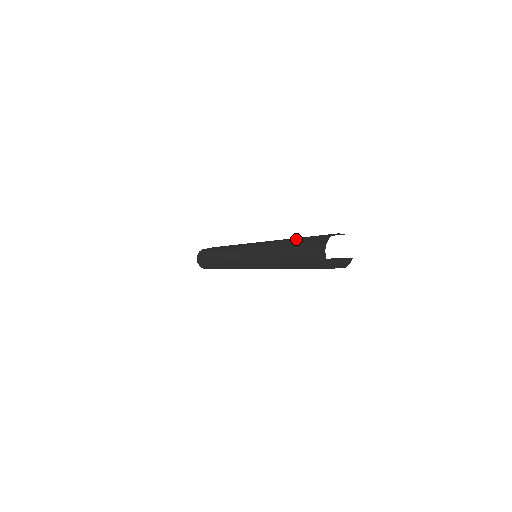
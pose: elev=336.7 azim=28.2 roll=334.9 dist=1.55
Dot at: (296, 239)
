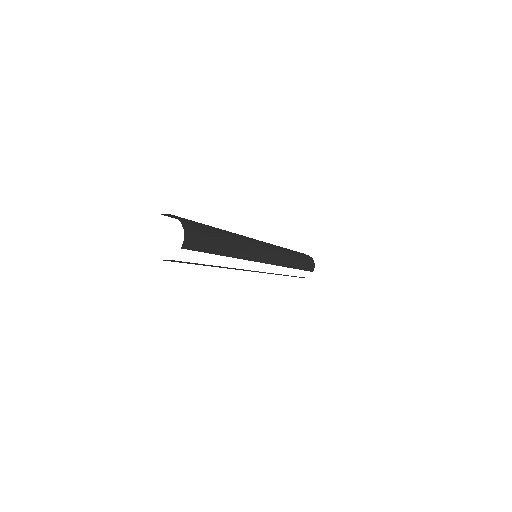
Dot at: occluded
